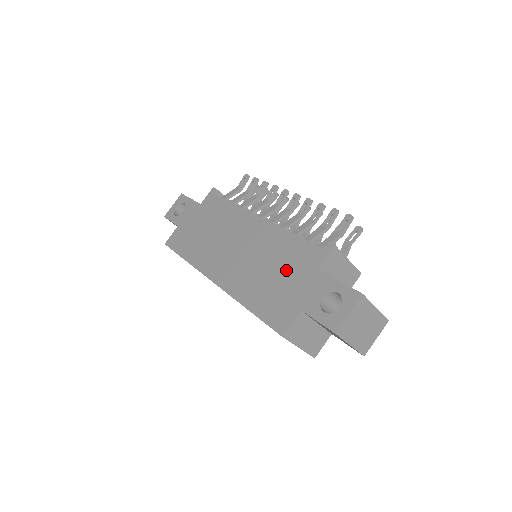
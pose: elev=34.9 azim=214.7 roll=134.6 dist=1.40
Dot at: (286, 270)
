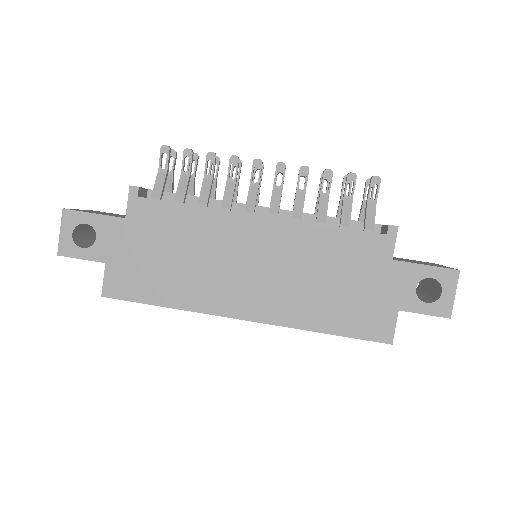
Dot at: (350, 273)
